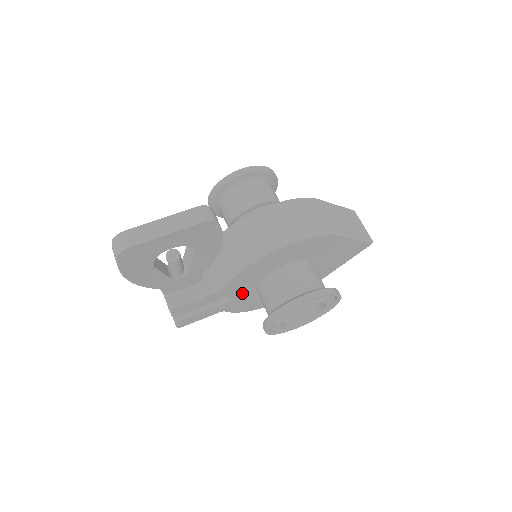
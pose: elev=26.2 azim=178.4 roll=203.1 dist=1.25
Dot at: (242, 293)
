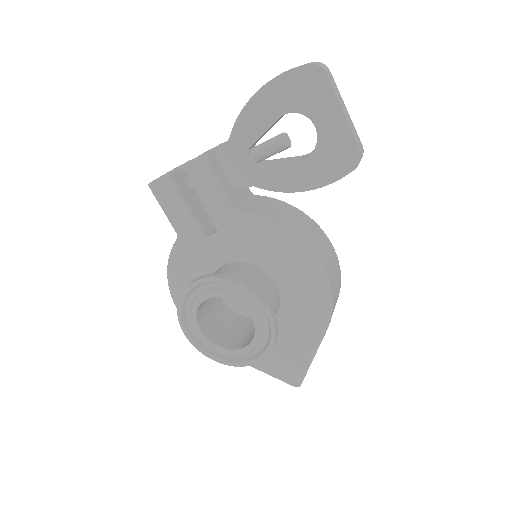
Dot at: (219, 248)
